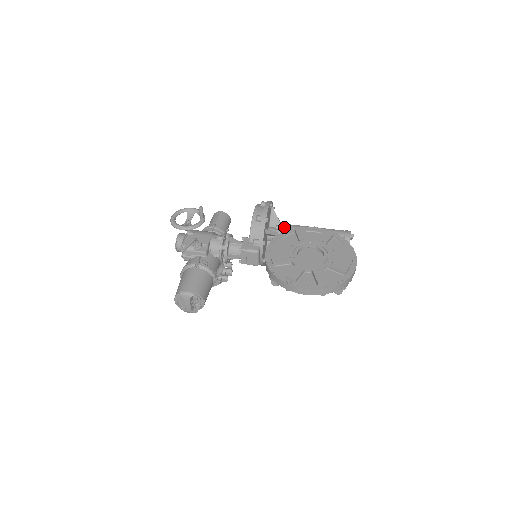
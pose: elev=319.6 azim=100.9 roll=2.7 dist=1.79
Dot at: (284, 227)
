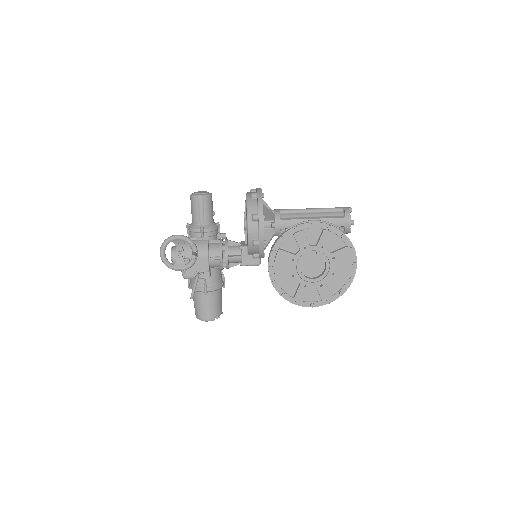
Dot at: (280, 227)
